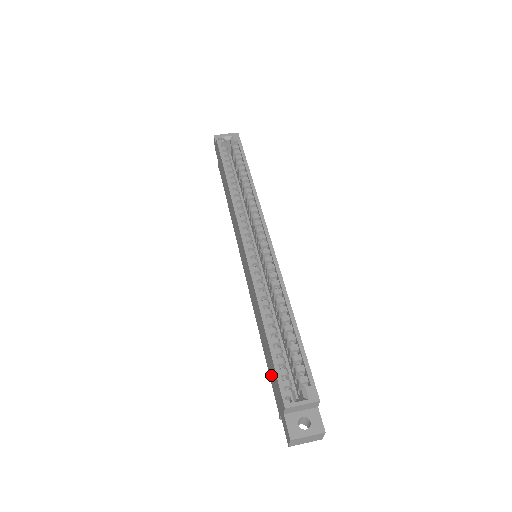
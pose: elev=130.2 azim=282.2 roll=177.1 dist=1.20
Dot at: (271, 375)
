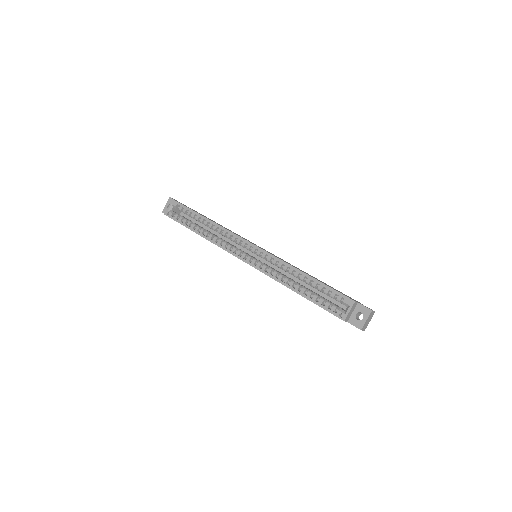
Dot at: occluded
